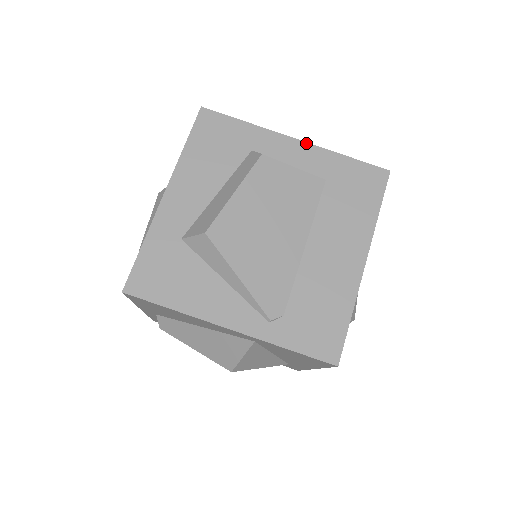
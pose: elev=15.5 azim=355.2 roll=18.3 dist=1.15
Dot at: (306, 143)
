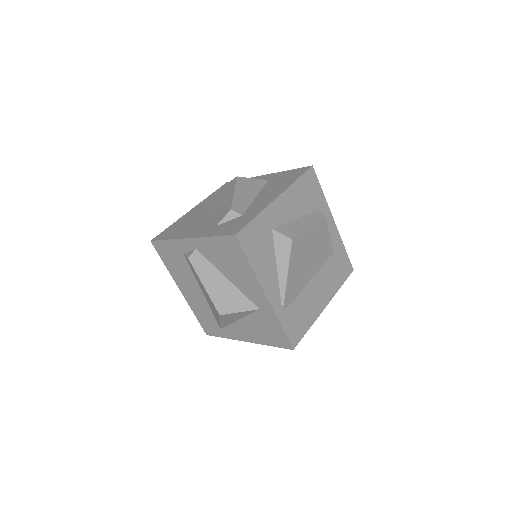
Dot at: (336, 227)
